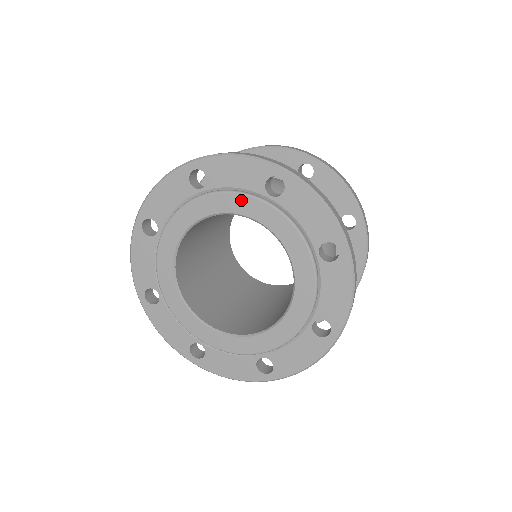
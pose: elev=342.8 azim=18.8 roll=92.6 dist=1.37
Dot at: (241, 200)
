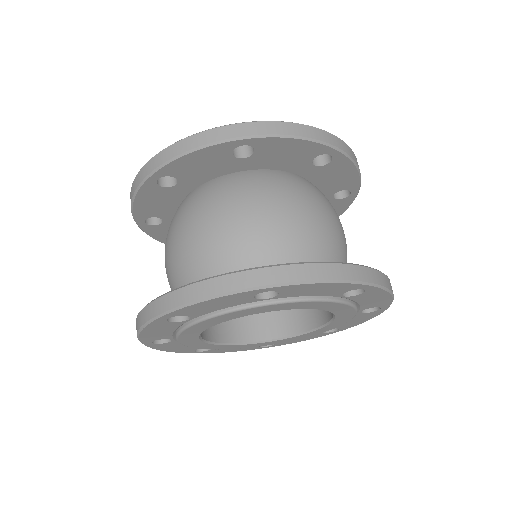
Dot at: (313, 304)
